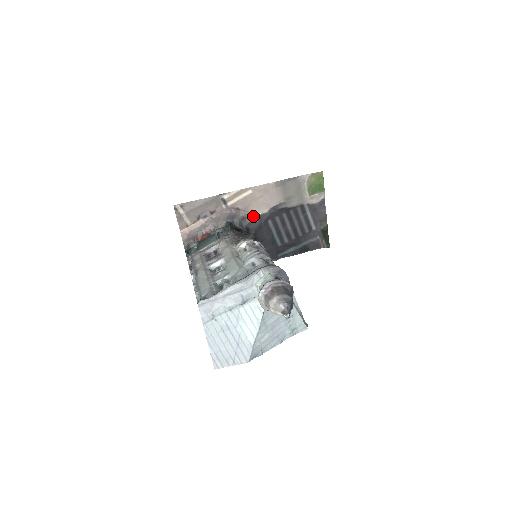
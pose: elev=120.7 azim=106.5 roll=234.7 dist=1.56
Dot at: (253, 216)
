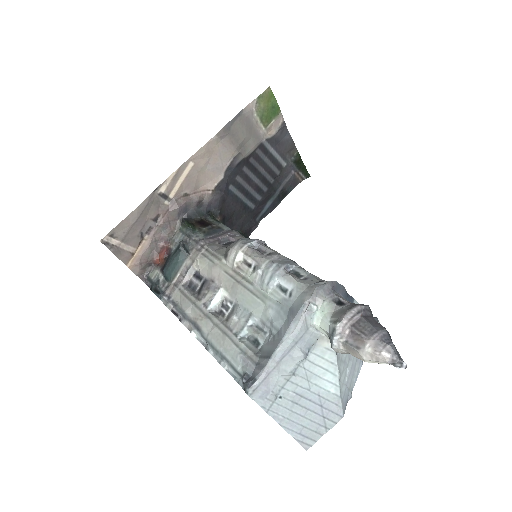
Dot at: (209, 193)
